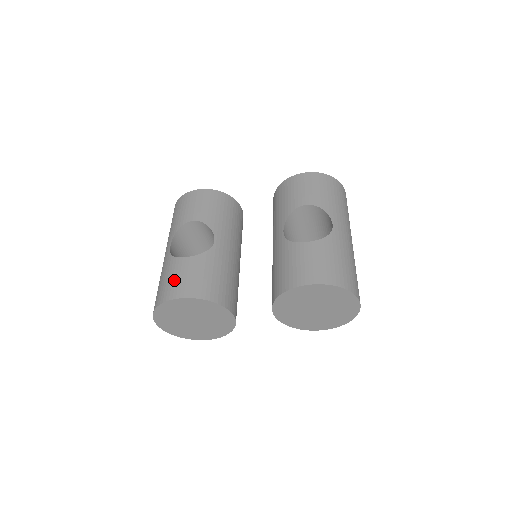
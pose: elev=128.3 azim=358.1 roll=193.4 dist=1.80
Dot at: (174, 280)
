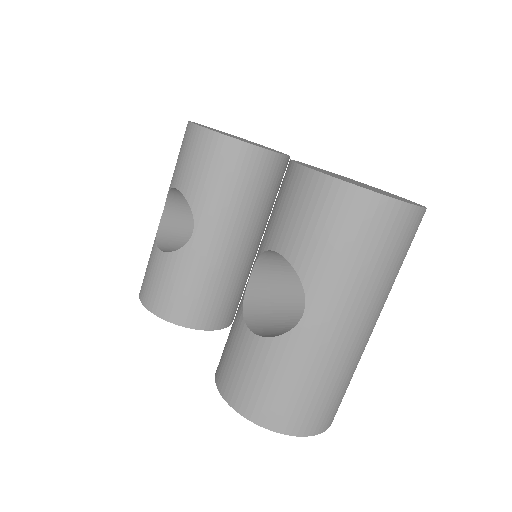
Dot at: (146, 275)
